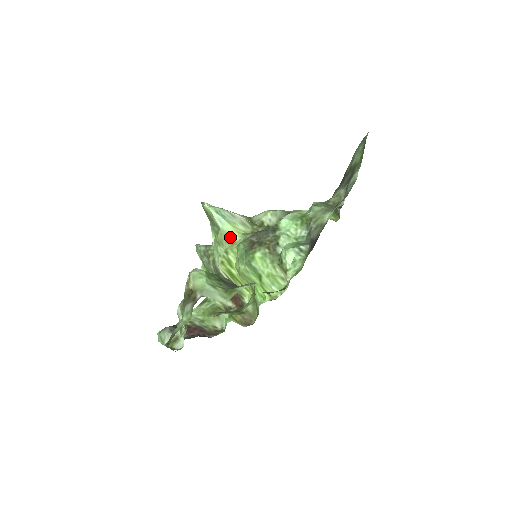
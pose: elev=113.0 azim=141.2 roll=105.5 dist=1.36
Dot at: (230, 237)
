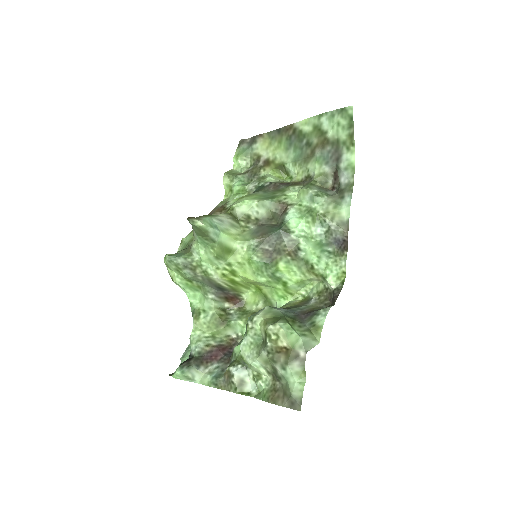
Dot at: (229, 247)
